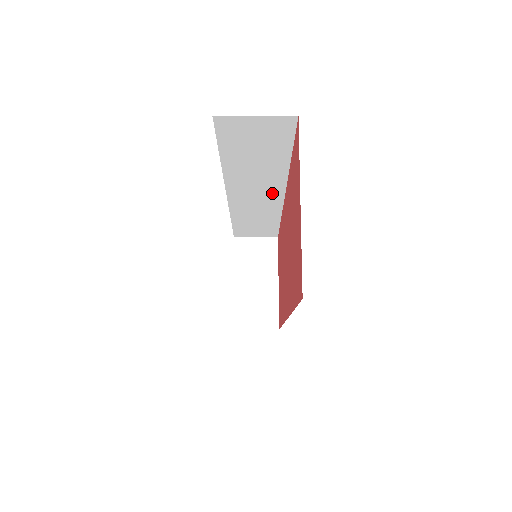
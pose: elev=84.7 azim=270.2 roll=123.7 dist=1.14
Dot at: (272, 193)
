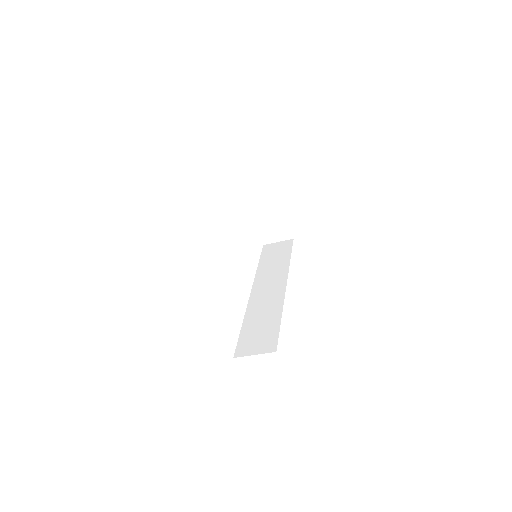
Dot at: occluded
